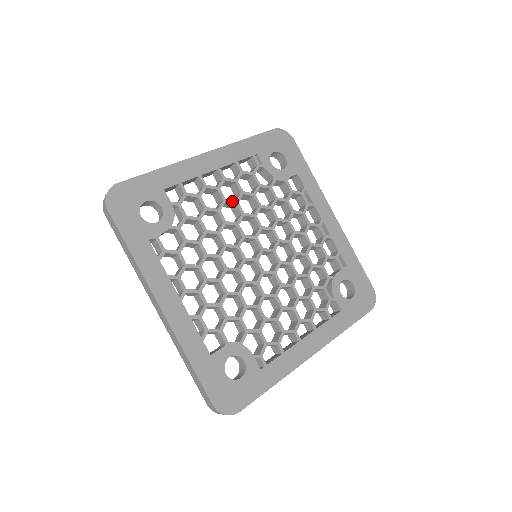
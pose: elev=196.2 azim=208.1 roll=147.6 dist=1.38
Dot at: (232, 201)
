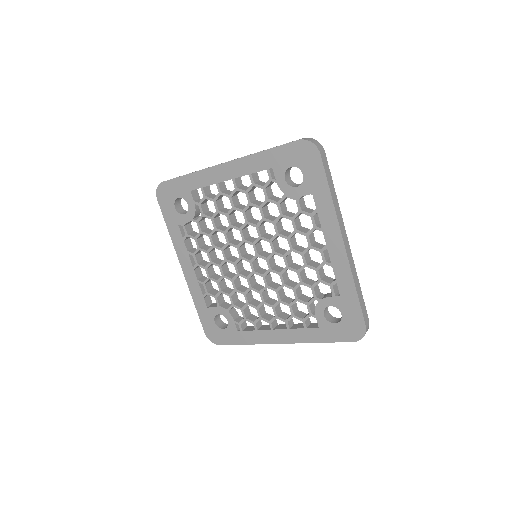
Dot at: (239, 209)
